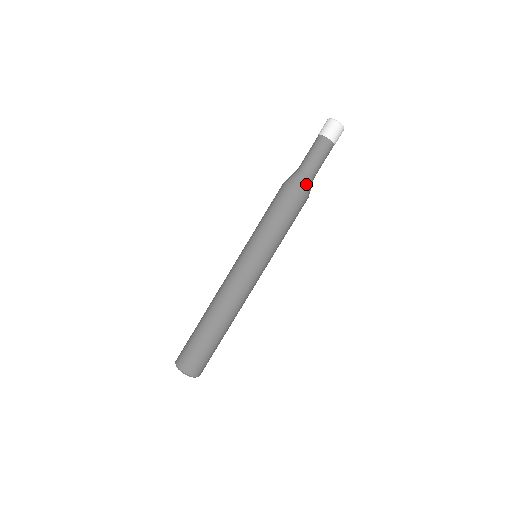
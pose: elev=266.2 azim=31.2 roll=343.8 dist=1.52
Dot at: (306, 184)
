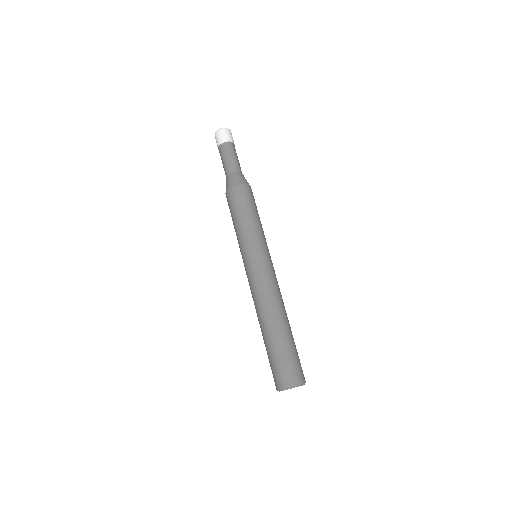
Dot at: (245, 179)
